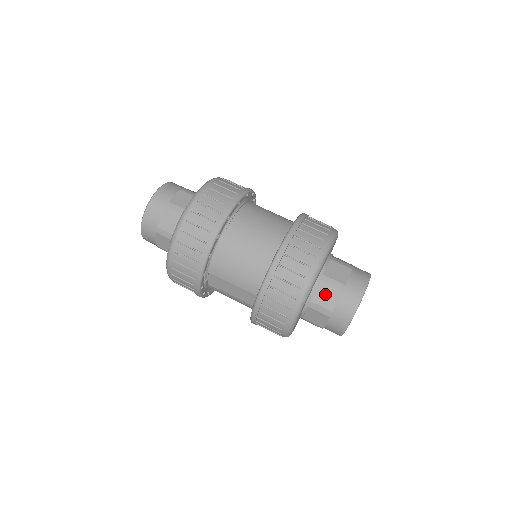
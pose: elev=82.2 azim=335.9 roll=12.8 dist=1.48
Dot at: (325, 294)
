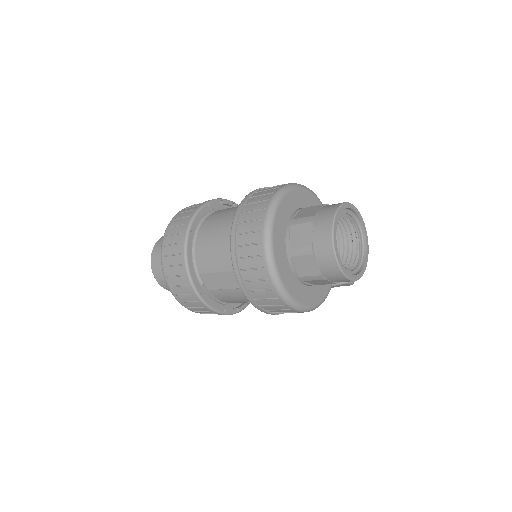
Dot at: (299, 234)
